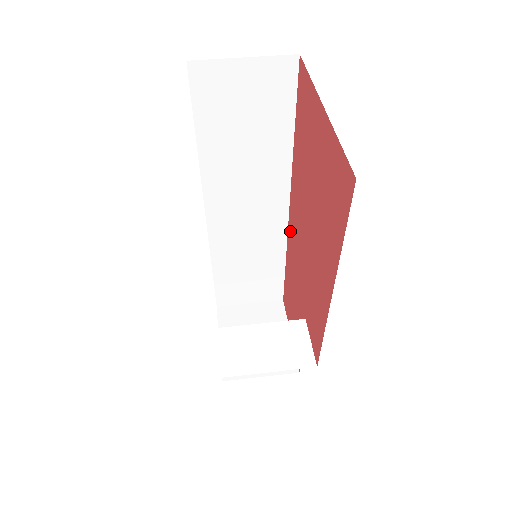
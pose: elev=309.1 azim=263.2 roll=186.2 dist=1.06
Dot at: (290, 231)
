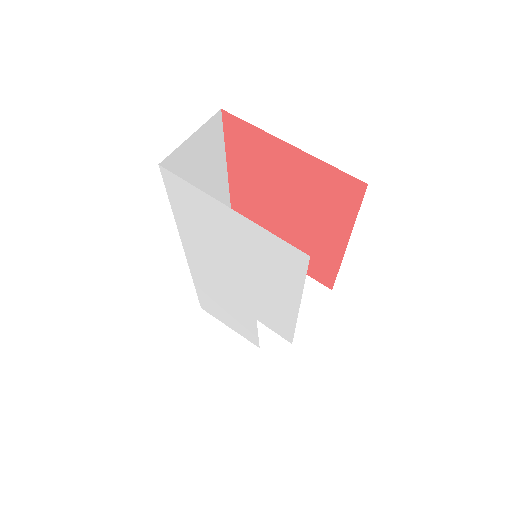
Dot at: occluded
